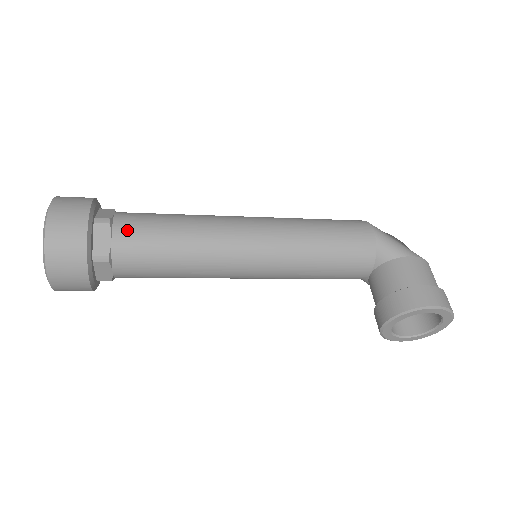
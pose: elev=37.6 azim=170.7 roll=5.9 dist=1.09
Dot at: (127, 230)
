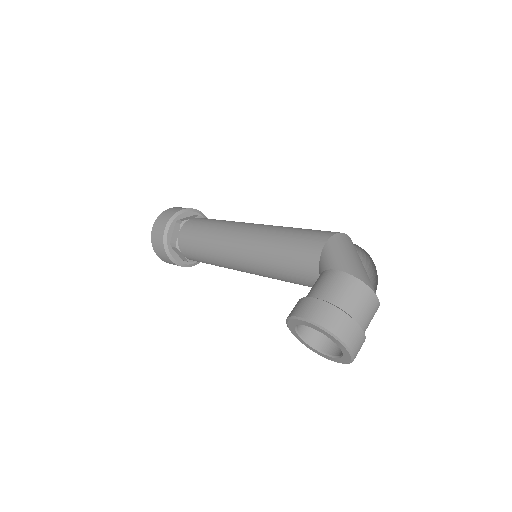
Dot at: (186, 228)
